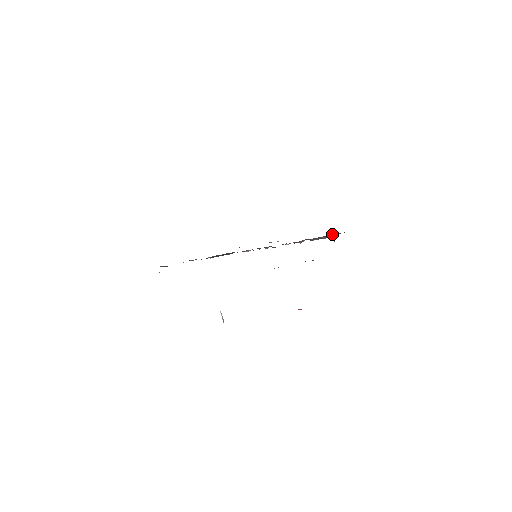
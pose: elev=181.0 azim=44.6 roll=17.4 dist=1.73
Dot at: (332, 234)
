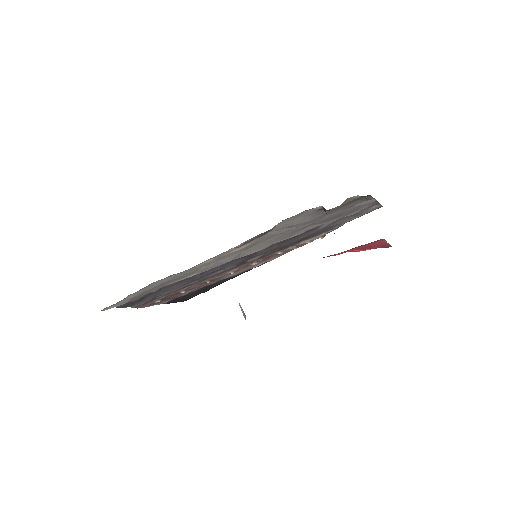
Dot at: (331, 228)
